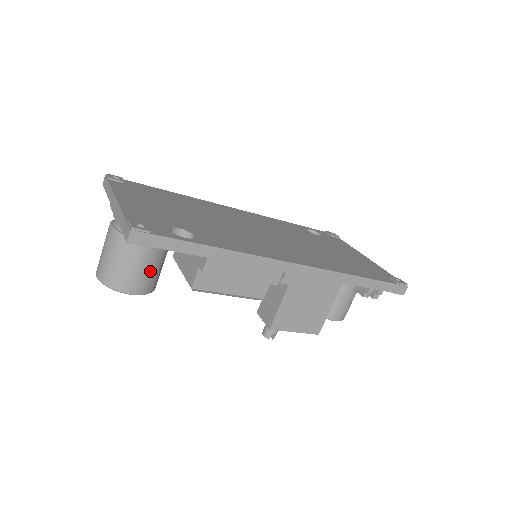
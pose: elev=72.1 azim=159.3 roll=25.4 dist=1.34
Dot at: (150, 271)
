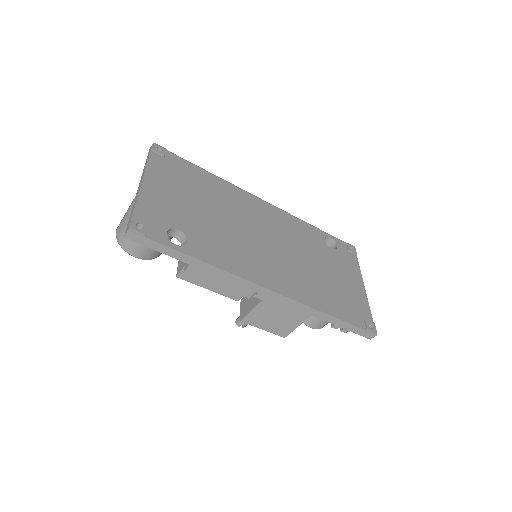
Dot at: occluded
